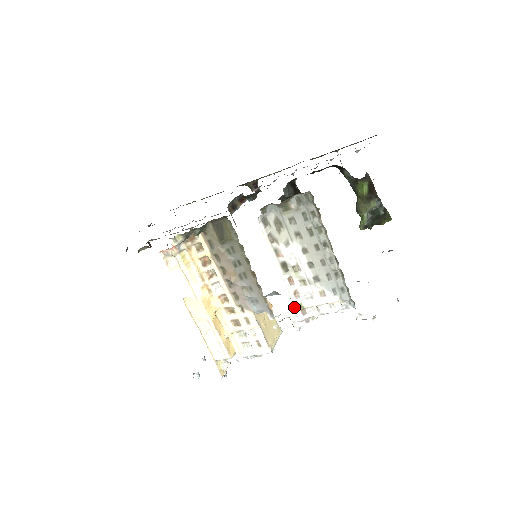
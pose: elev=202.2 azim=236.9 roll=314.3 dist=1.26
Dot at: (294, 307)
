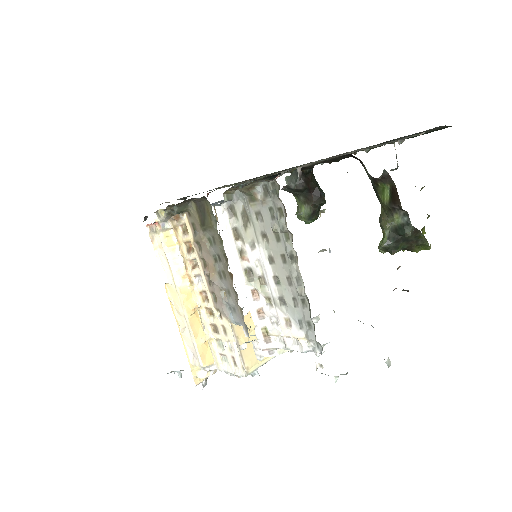
Dot at: (255, 329)
